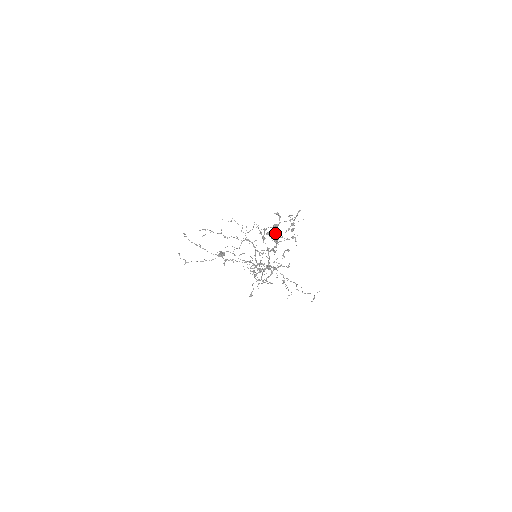
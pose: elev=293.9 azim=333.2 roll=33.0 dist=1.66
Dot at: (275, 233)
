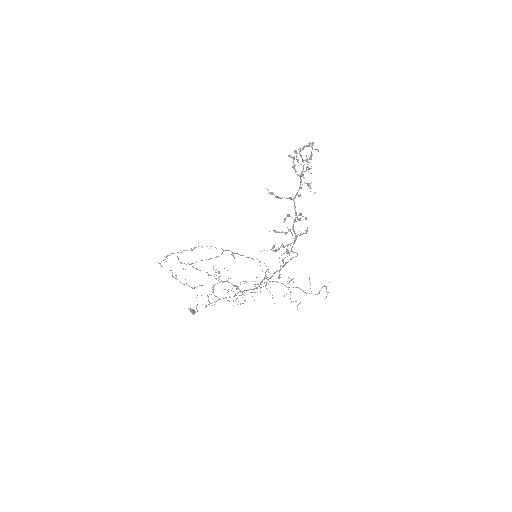
Dot at: (302, 161)
